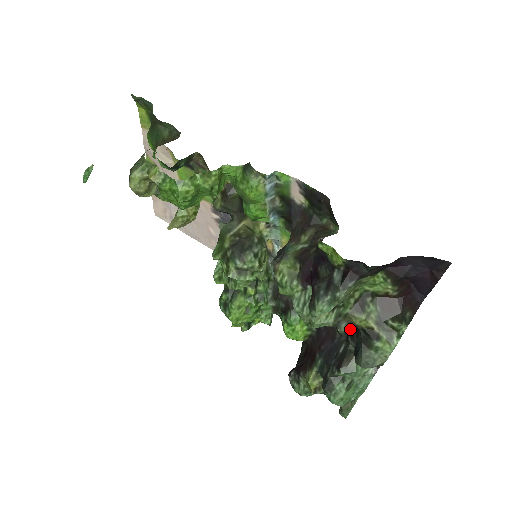
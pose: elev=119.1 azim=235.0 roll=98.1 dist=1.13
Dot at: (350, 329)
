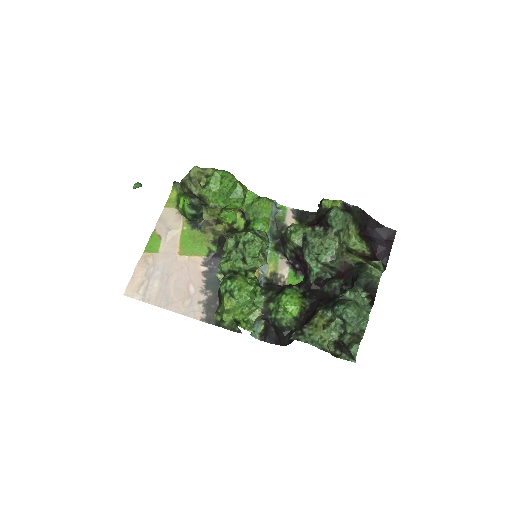
Dot at: (342, 282)
